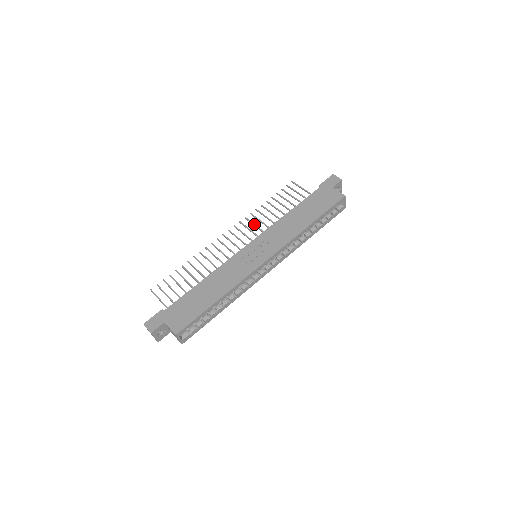
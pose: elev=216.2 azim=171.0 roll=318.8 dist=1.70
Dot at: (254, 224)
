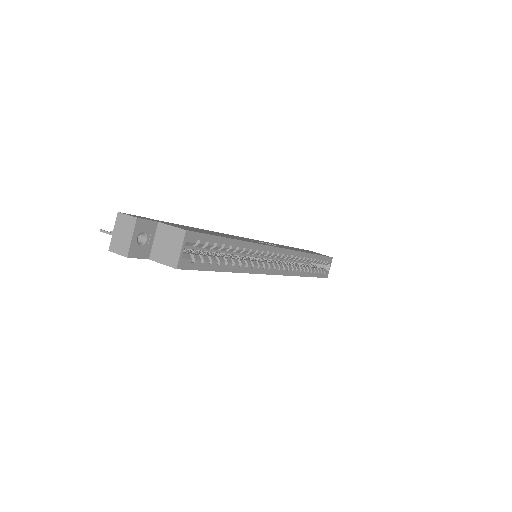
Dot at: occluded
